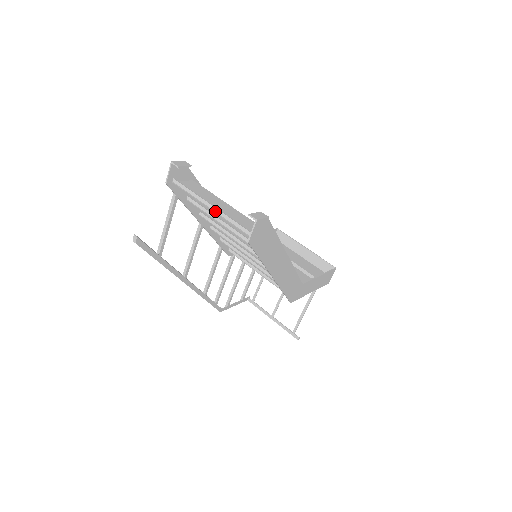
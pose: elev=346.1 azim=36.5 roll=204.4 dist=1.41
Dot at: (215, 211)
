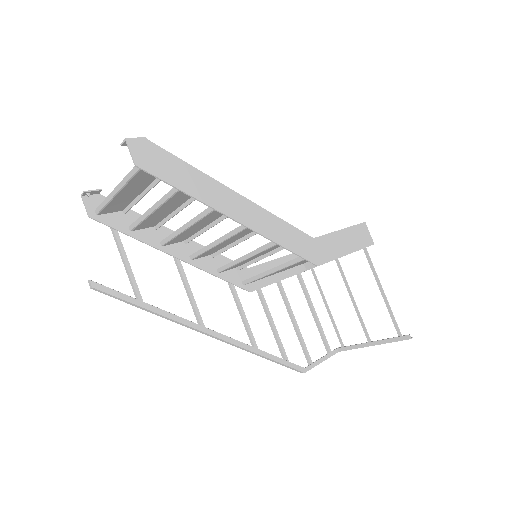
Dot at: (119, 187)
